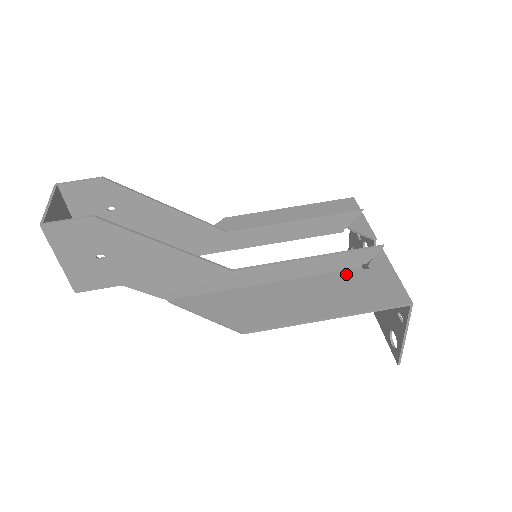
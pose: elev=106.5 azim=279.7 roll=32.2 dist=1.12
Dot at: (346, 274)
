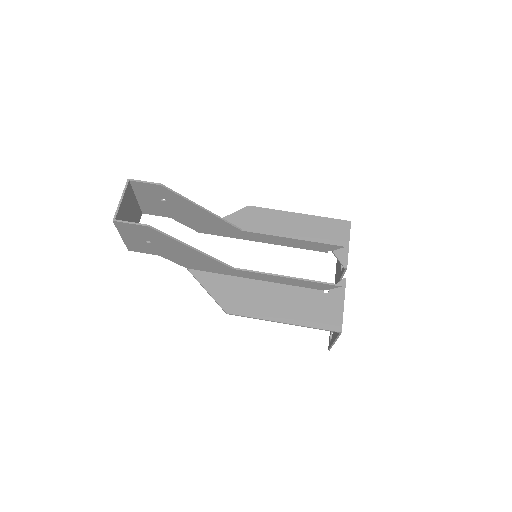
Dot at: (311, 292)
